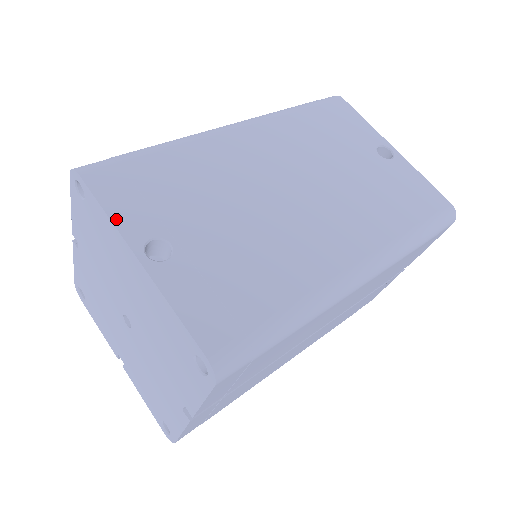
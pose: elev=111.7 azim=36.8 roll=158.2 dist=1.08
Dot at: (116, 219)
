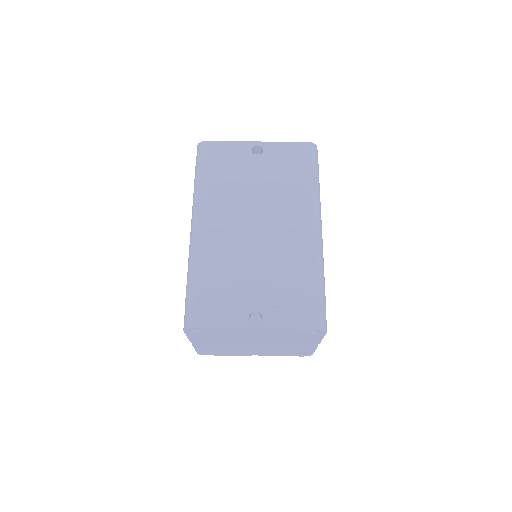
Dot at: (229, 326)
